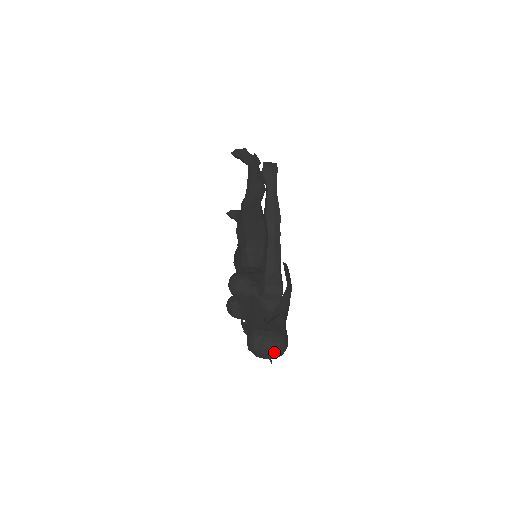
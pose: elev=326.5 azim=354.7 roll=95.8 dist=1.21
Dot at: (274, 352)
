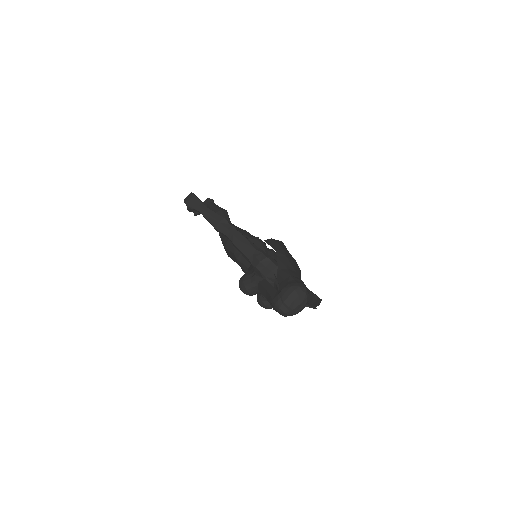
Dot at: (298, 300)
